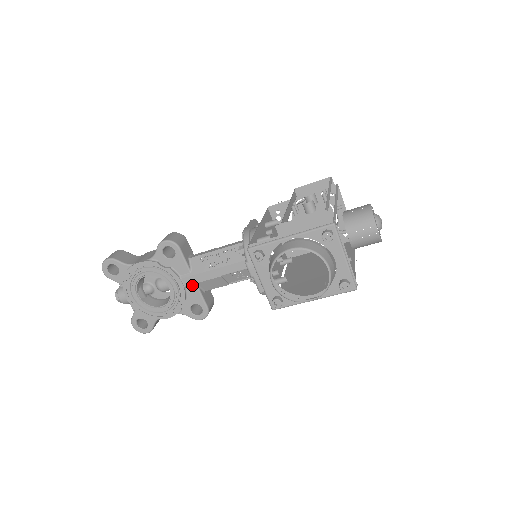
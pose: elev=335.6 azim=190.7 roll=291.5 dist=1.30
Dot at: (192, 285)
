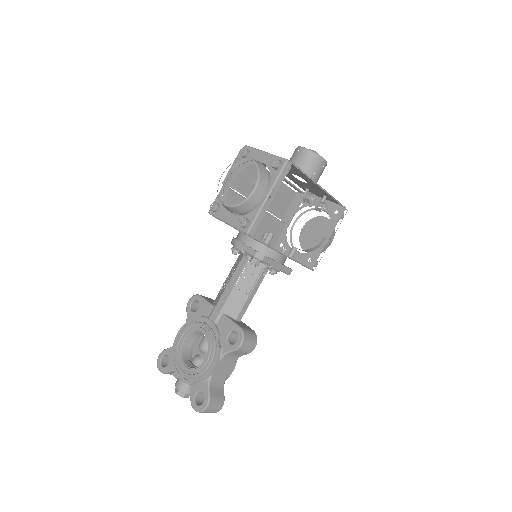
Dot at: (219, 316)
